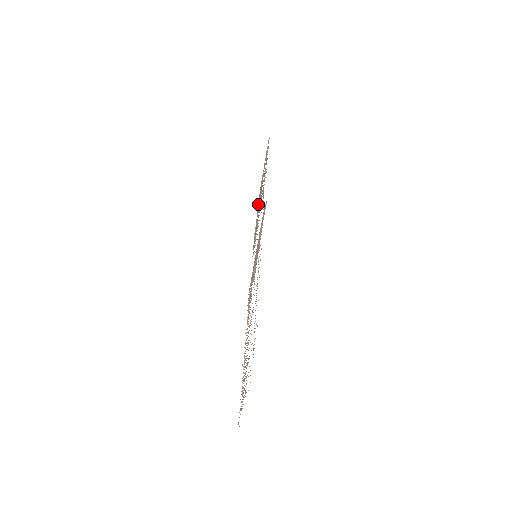
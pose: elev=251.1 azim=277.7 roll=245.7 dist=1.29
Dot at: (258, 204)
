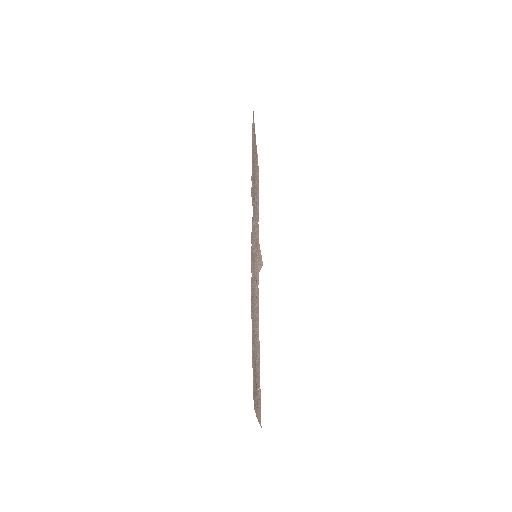
Dot at: (257, 177)
